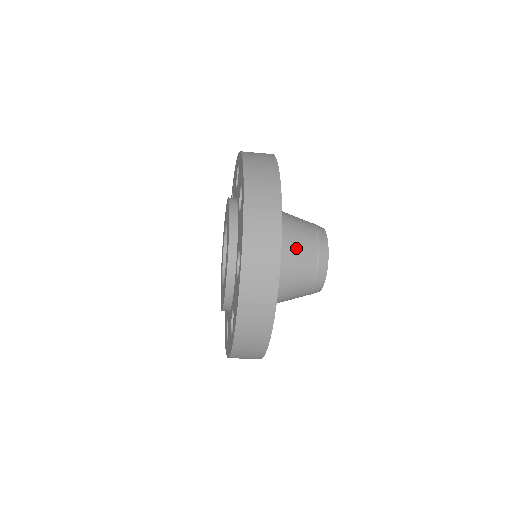
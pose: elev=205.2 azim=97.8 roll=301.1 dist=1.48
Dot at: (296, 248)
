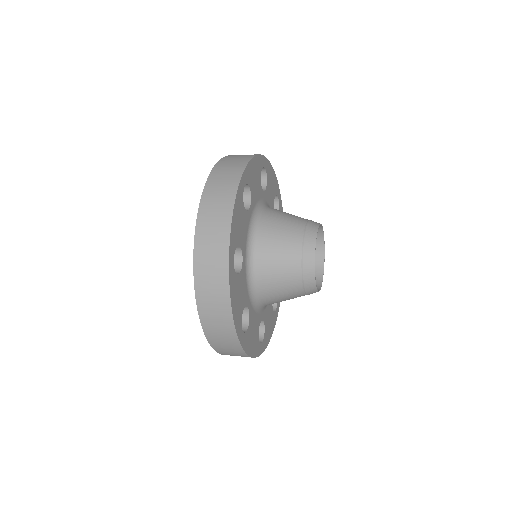
Dot at: (276, 280)
